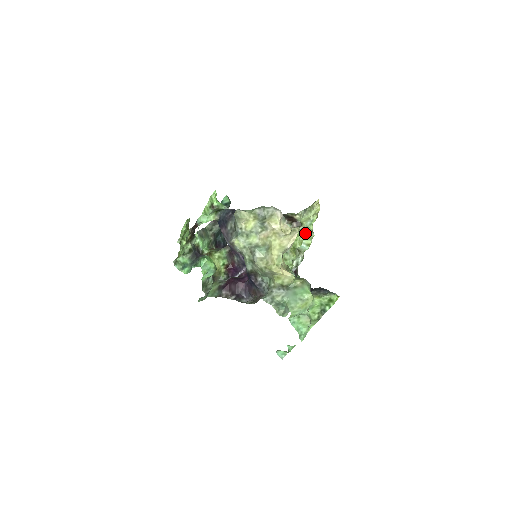
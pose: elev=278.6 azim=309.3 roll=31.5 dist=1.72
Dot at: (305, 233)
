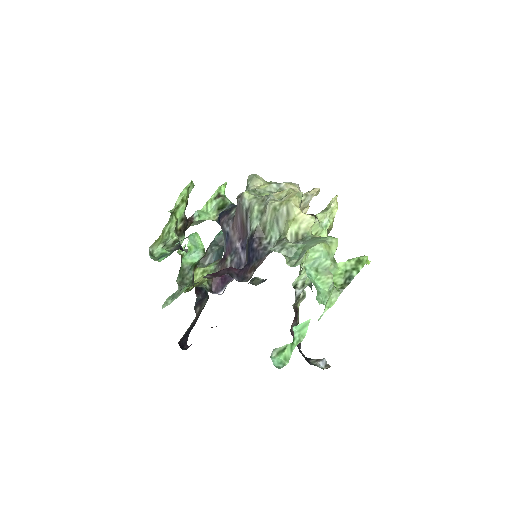
Dot at: occluded
